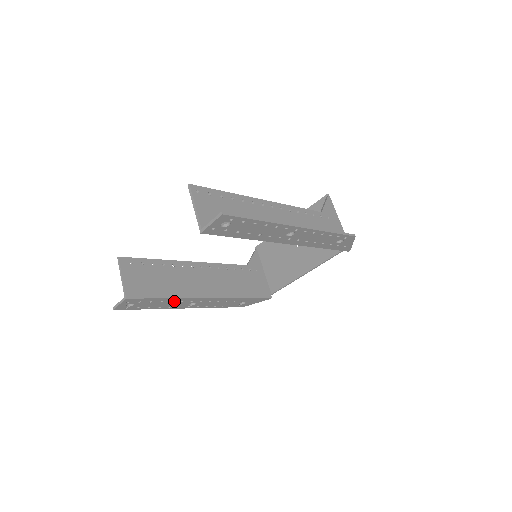
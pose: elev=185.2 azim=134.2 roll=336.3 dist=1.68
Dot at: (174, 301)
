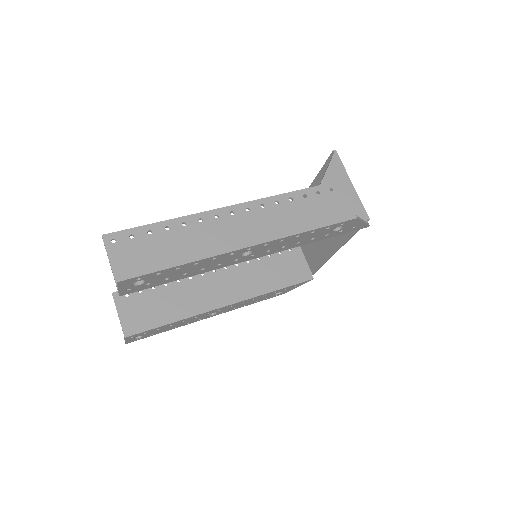
Dot at: (186, 320)
